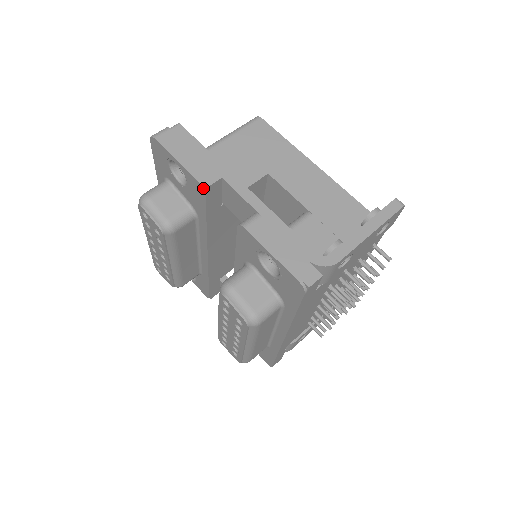
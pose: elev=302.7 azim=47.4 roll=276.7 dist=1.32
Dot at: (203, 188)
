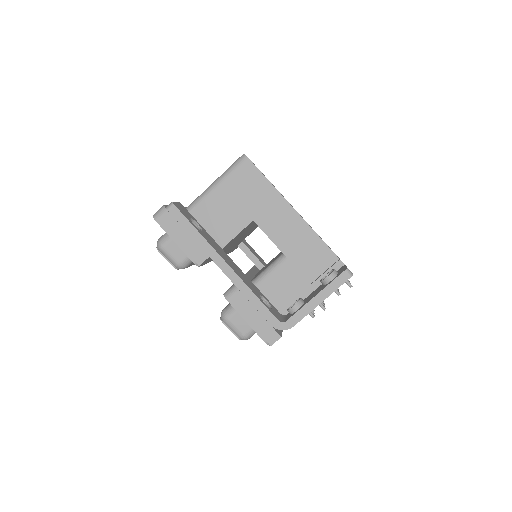
Dot at: (196, 265)
